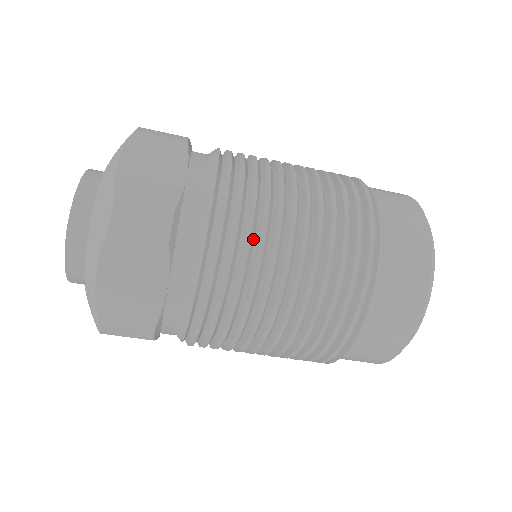
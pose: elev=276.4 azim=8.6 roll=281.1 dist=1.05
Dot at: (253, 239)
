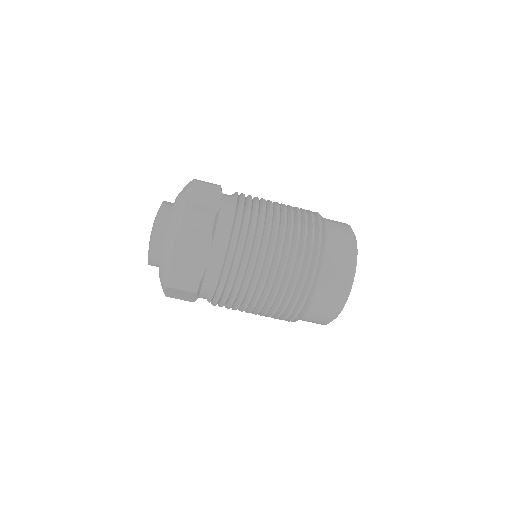
Dot at: (256, 234)
